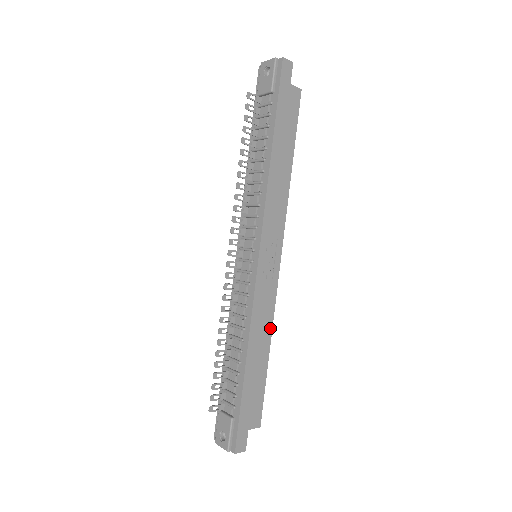
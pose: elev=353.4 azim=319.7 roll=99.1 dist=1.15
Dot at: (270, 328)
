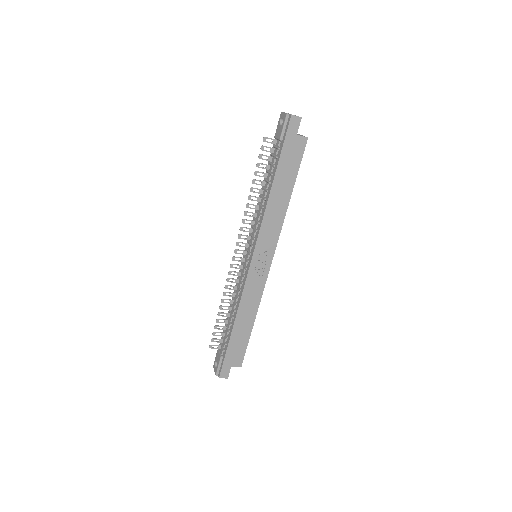
Dot at: (257, 307)
